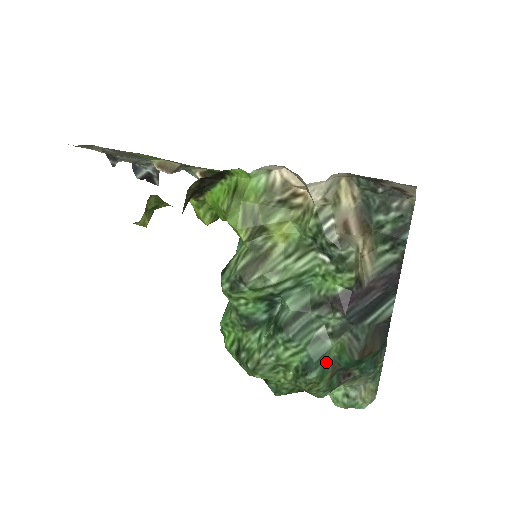
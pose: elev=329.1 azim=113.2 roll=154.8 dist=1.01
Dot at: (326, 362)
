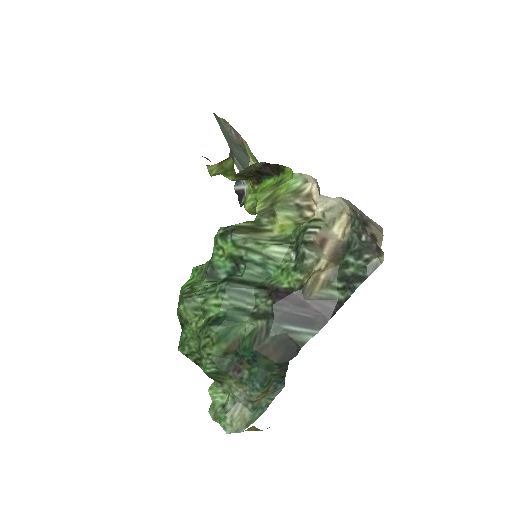
Dot at: (232, 330)
